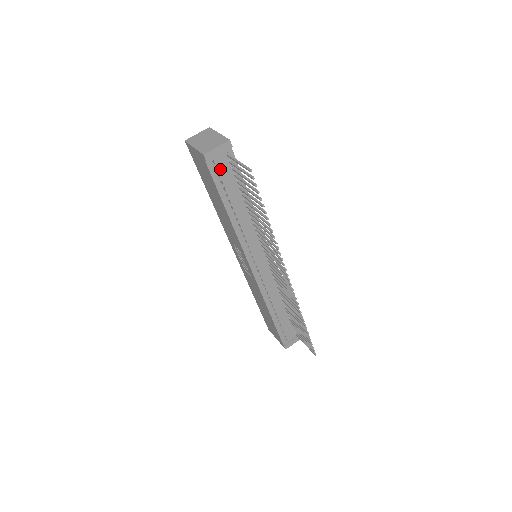
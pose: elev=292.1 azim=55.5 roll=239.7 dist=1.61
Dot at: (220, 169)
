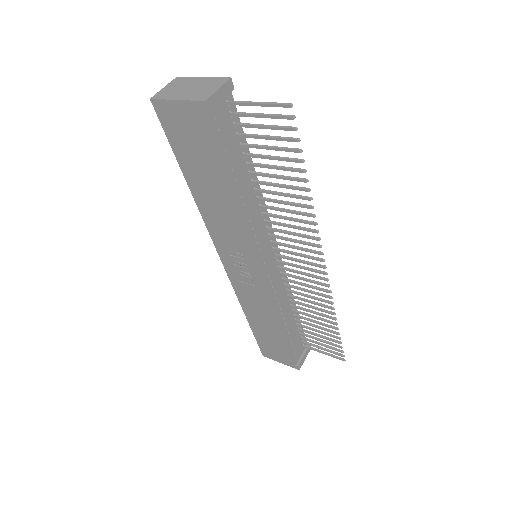
Dot at: (222, 126)
